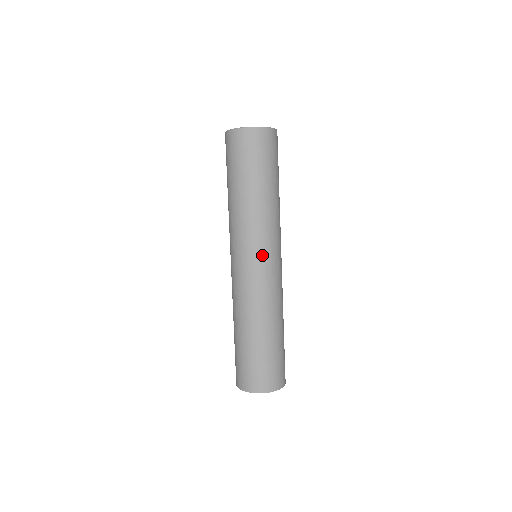
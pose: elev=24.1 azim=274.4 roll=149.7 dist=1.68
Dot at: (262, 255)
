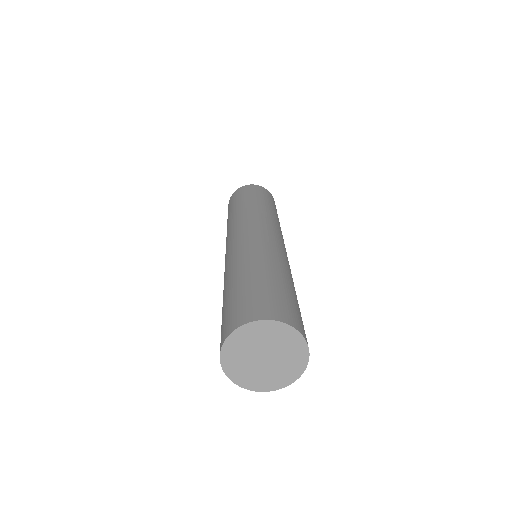
Dot at: (282, 241)
